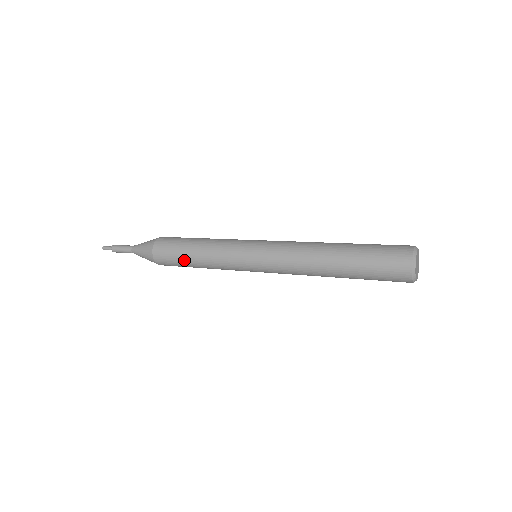
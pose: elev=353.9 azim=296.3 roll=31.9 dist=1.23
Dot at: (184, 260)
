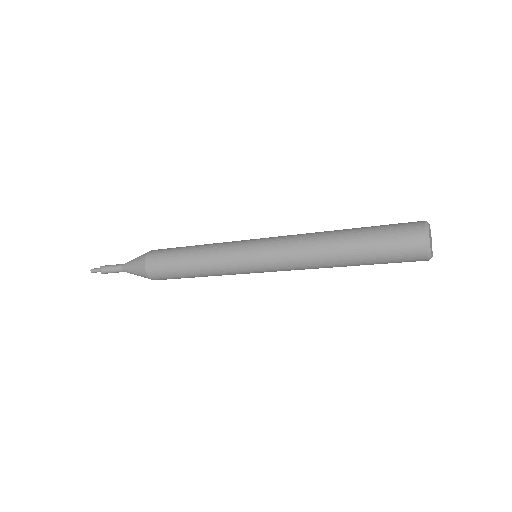
Dot at: (180, 272)
